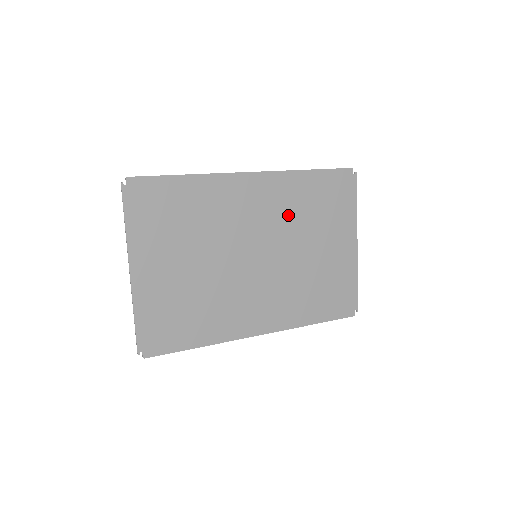
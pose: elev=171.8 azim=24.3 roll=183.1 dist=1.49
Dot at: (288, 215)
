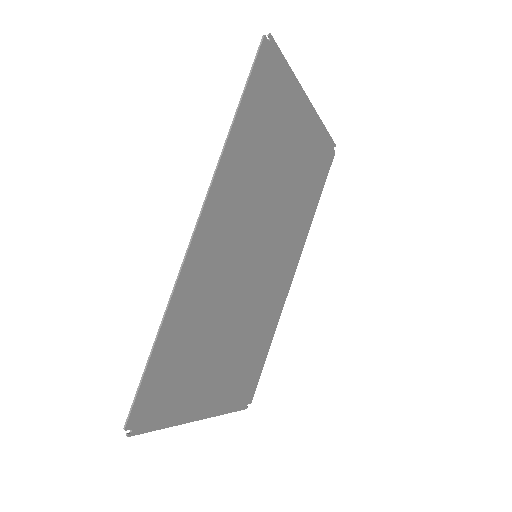
Dot at: (251, 190)
